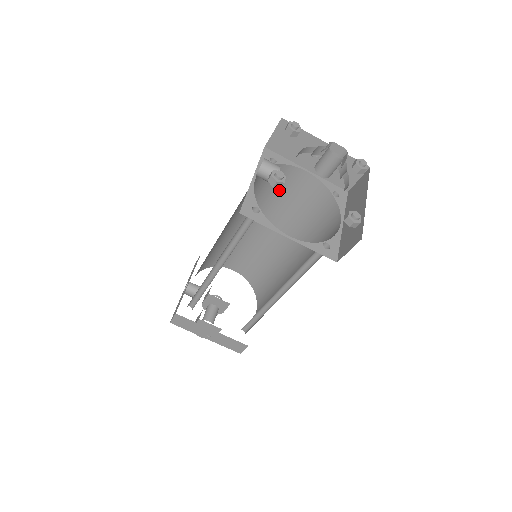
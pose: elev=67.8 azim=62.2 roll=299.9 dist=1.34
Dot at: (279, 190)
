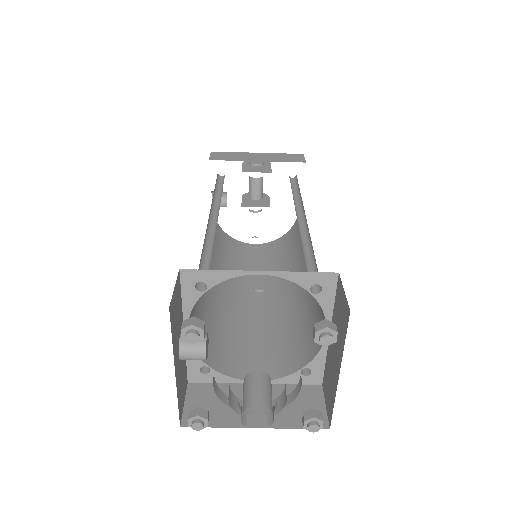
Dot at: occluded
